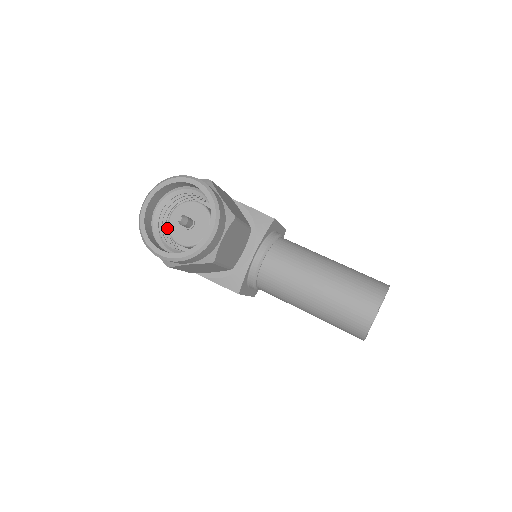
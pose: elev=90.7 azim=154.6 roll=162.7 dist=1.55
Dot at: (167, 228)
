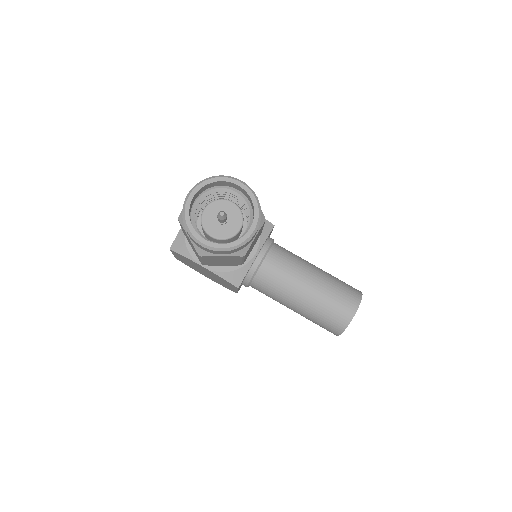
Dot at: occluded
